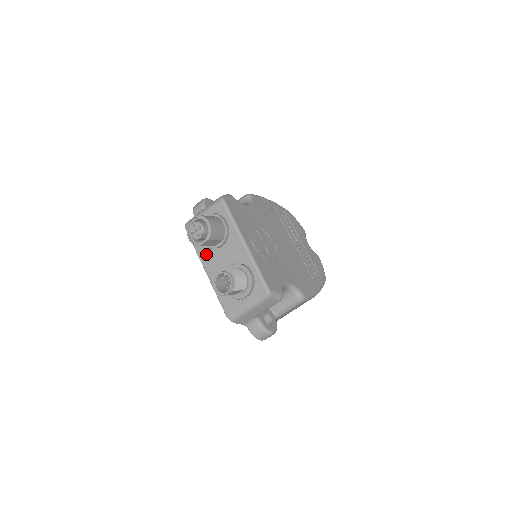
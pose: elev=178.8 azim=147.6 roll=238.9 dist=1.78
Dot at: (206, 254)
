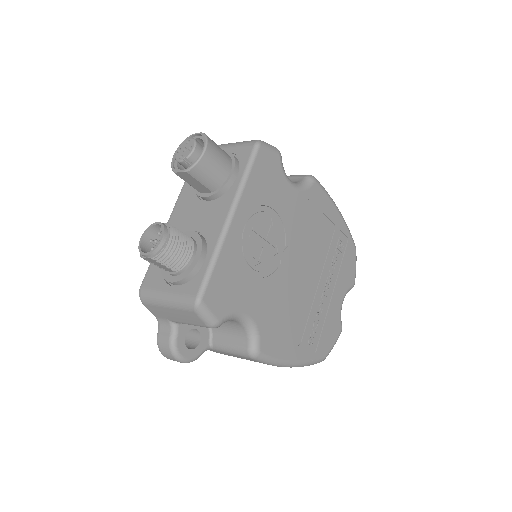
Dot at: (187, 196)
